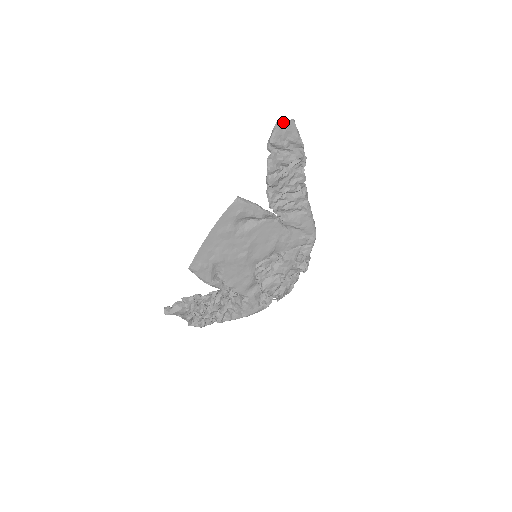
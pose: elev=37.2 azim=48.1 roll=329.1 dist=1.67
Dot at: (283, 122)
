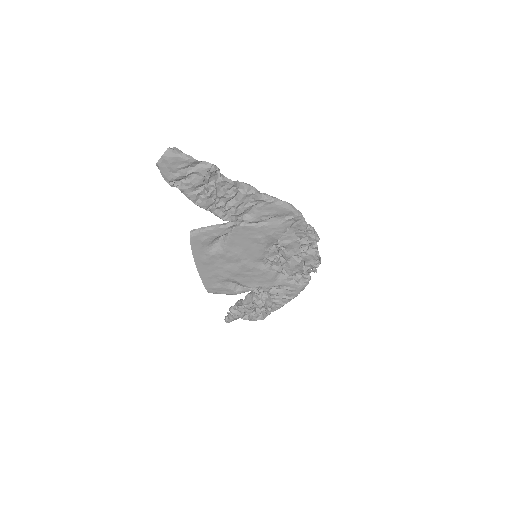
Dot at: (160, 161)
